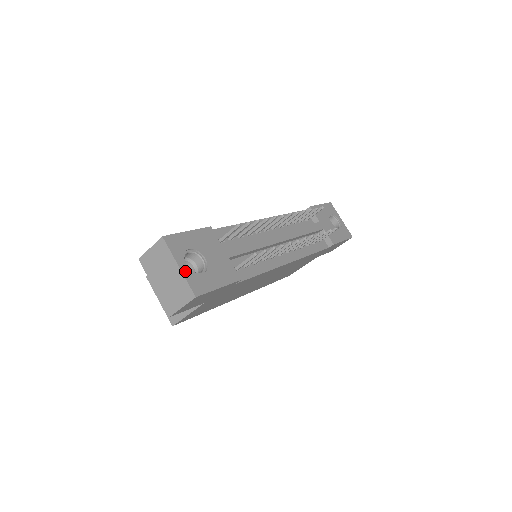
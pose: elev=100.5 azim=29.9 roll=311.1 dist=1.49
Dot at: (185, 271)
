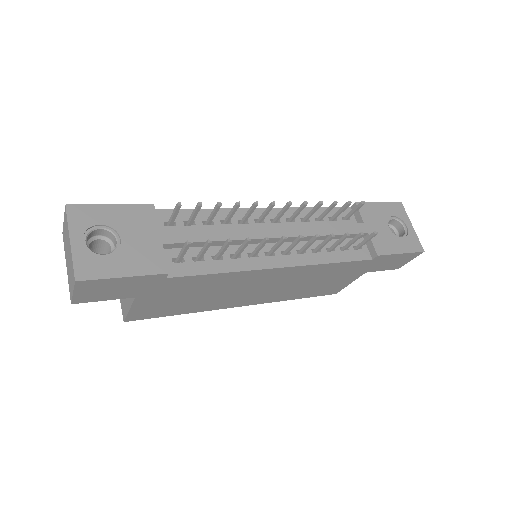
Dot at: (77, 248)
